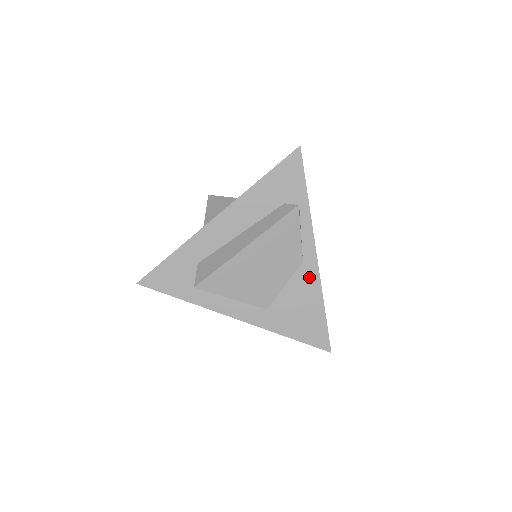
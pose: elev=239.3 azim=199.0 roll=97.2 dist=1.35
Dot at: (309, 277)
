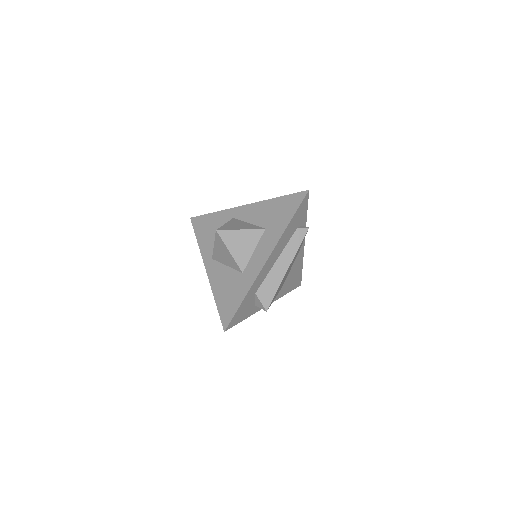
Dot at: (300, 258)
